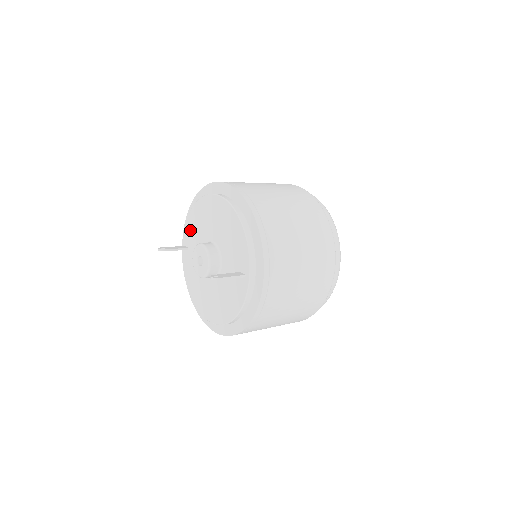
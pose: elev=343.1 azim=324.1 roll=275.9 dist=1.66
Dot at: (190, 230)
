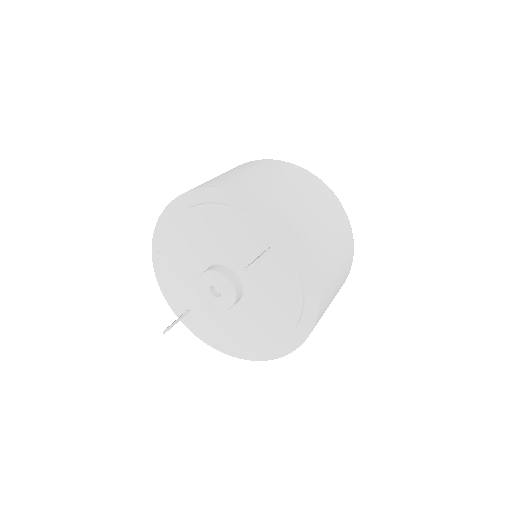
Dot at: (176, 290)
